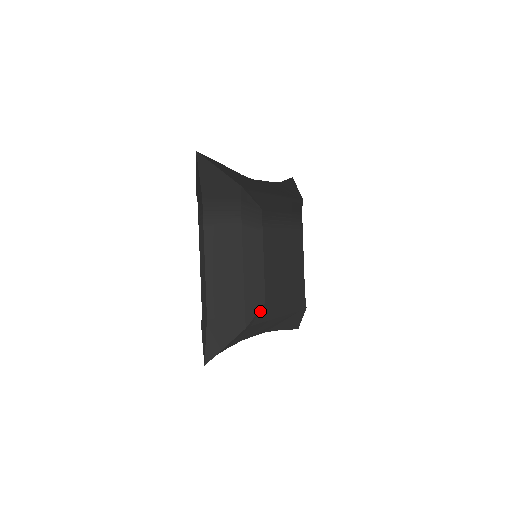
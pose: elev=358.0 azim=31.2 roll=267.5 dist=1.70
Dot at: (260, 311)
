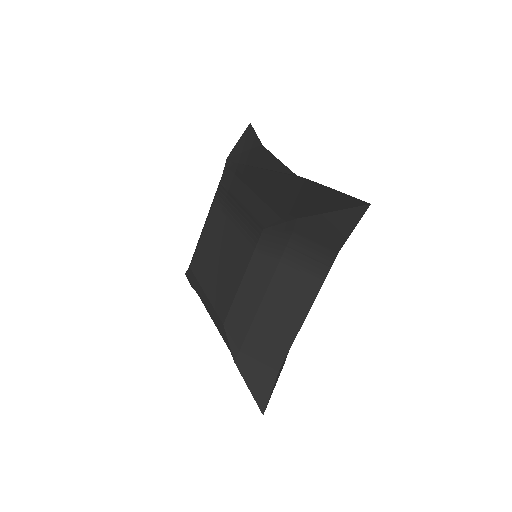
Dot at: occluded
